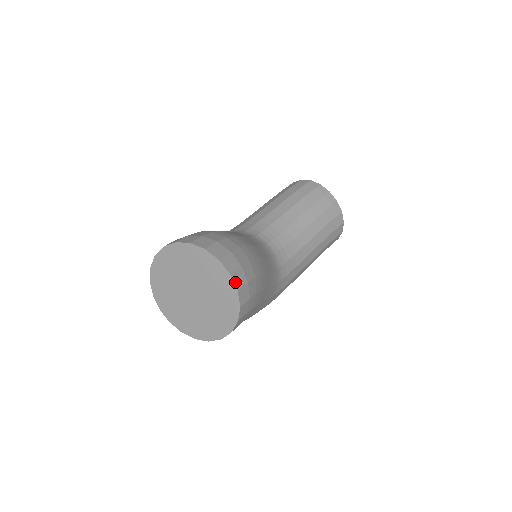
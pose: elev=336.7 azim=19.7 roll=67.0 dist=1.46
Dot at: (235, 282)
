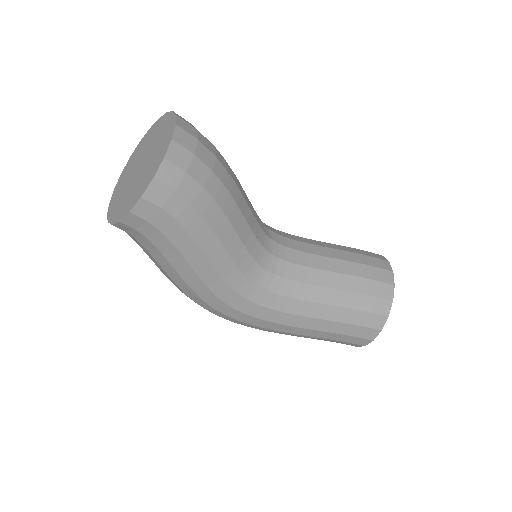
Dot at: (170, 150)
